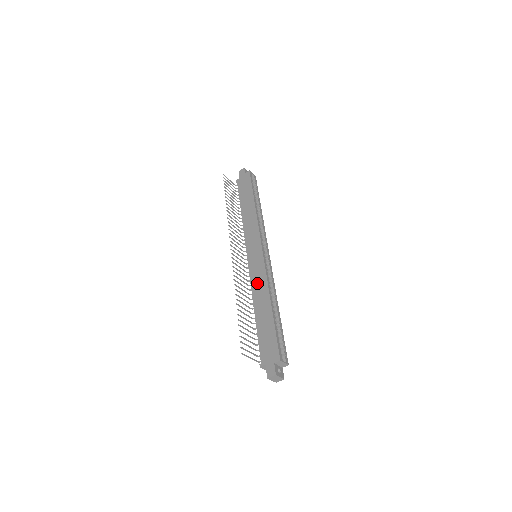
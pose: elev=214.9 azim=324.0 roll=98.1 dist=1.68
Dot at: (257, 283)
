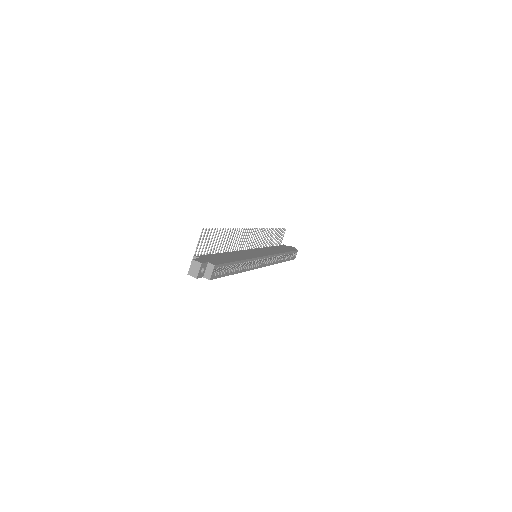
Dot at: (244, 253)
